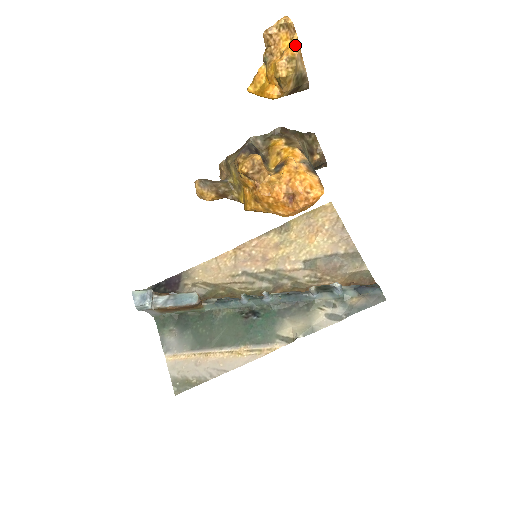
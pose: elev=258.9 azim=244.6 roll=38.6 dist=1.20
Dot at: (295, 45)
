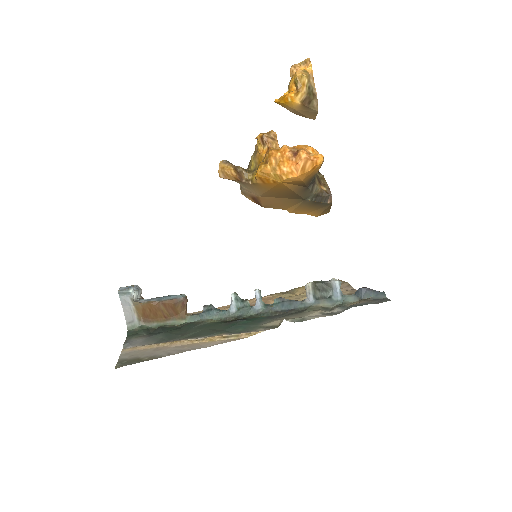
Dot at: (309, 69)
